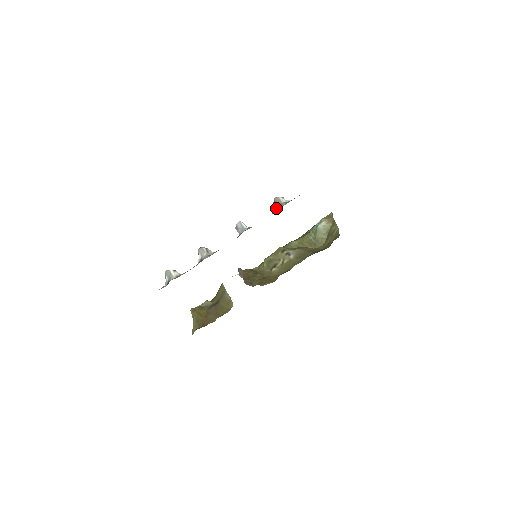
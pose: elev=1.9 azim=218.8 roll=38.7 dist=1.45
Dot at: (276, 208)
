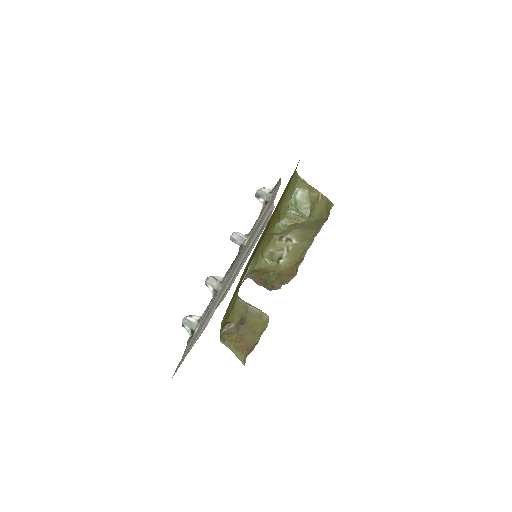
Dot at: (263, 202)
